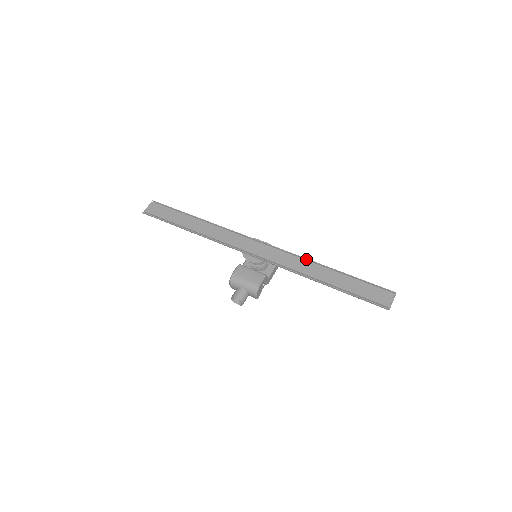
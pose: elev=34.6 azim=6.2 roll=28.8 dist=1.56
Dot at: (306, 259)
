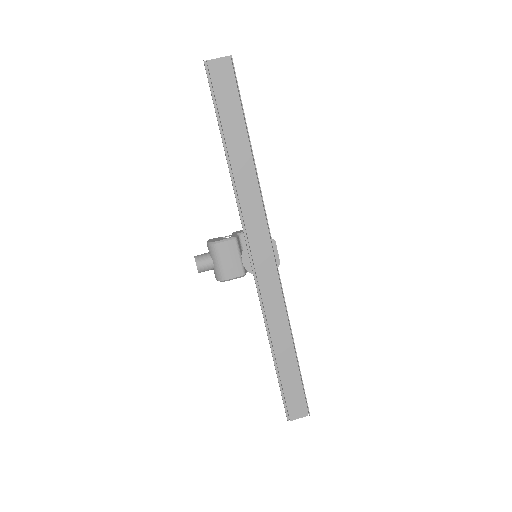
Dot at: (288, 316)
